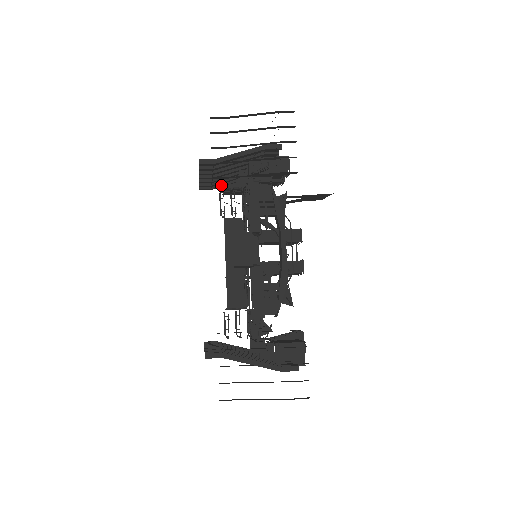
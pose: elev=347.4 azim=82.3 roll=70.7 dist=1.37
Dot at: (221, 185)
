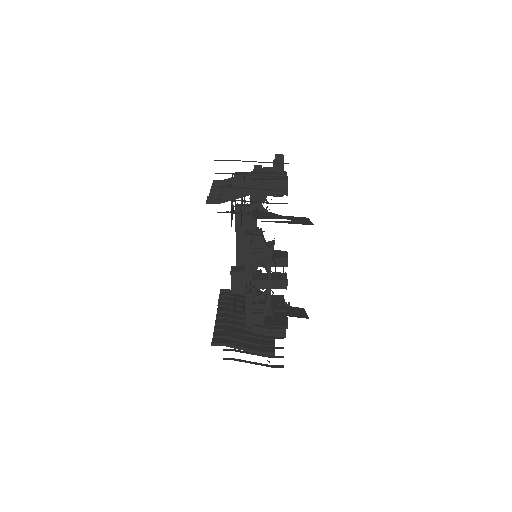
Dot at: (232, 179)
